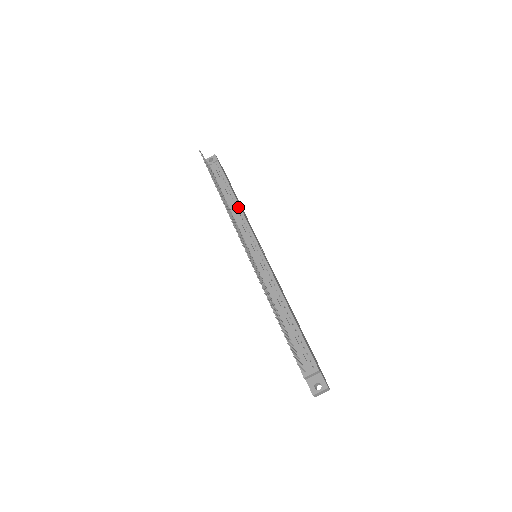
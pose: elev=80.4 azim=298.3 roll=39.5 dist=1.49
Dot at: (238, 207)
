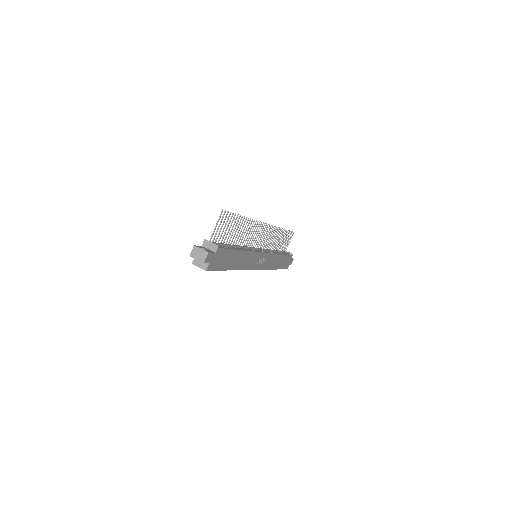
Dot at: (277, 253)
